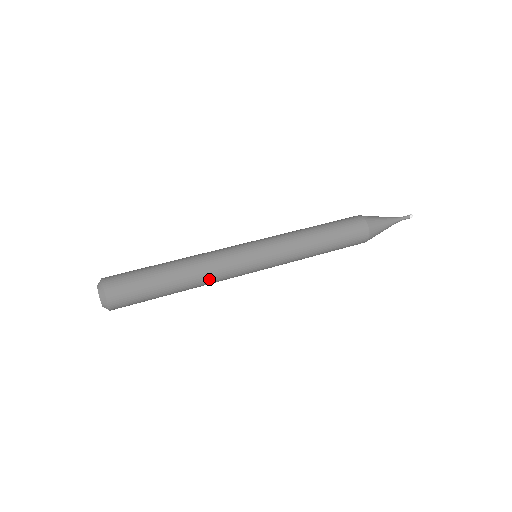
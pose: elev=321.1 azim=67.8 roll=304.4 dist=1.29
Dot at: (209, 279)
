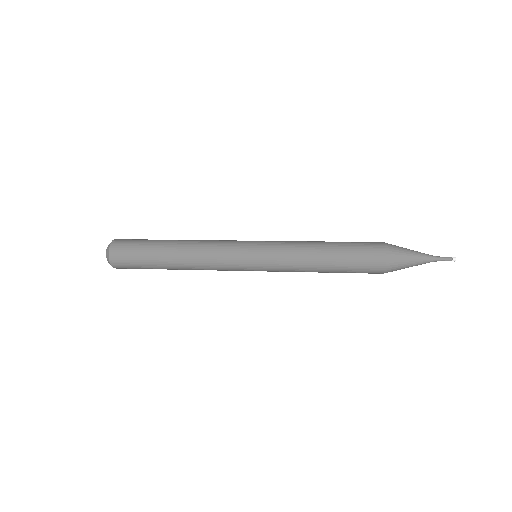
Dot at: (201, 267)
